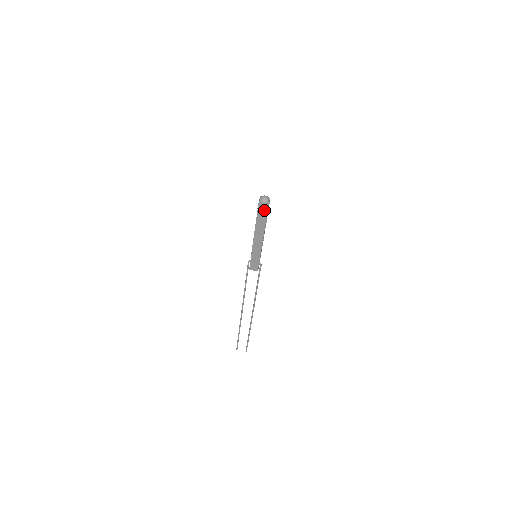
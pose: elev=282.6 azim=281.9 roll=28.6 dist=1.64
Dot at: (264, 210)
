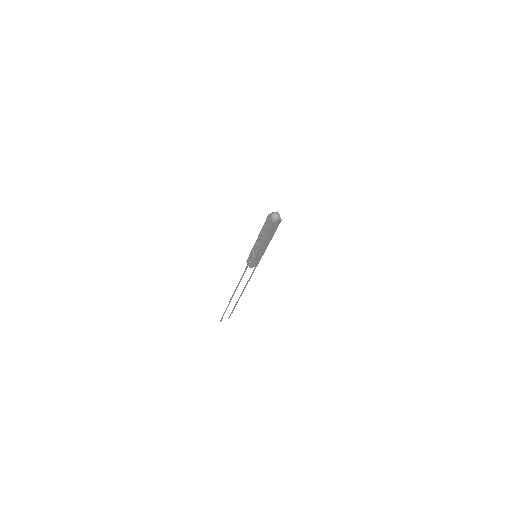
Dot at: (276, 225)
